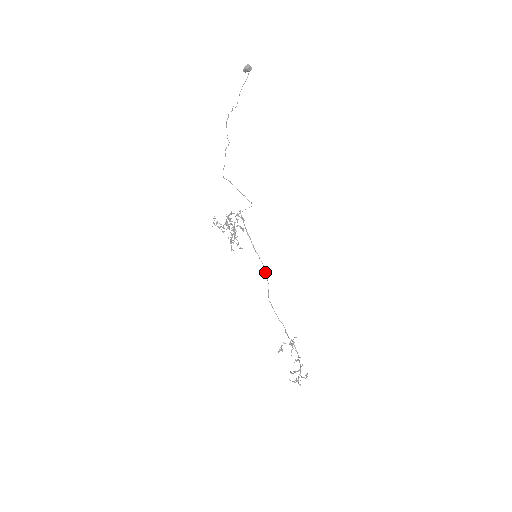
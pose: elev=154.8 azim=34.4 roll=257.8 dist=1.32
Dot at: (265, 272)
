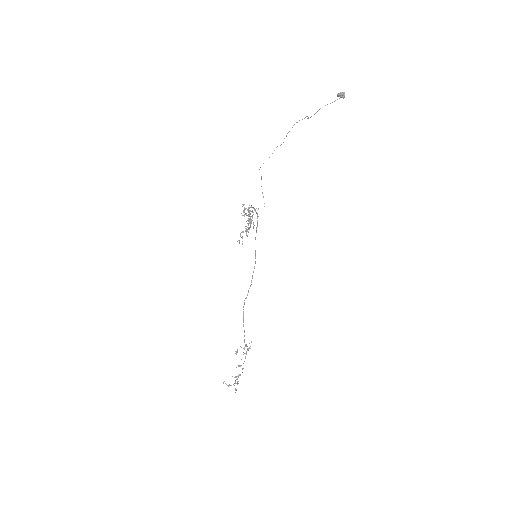
Dot at: occluded
